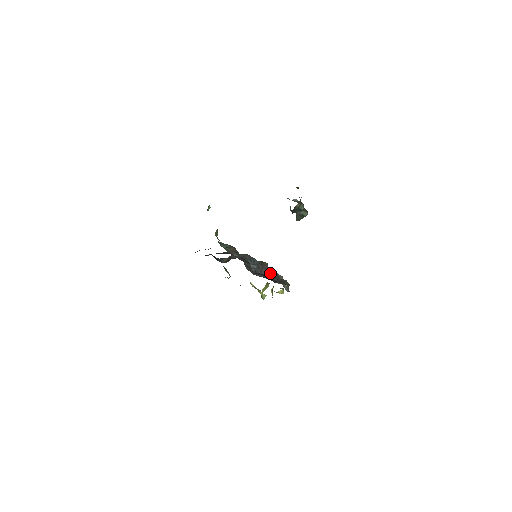
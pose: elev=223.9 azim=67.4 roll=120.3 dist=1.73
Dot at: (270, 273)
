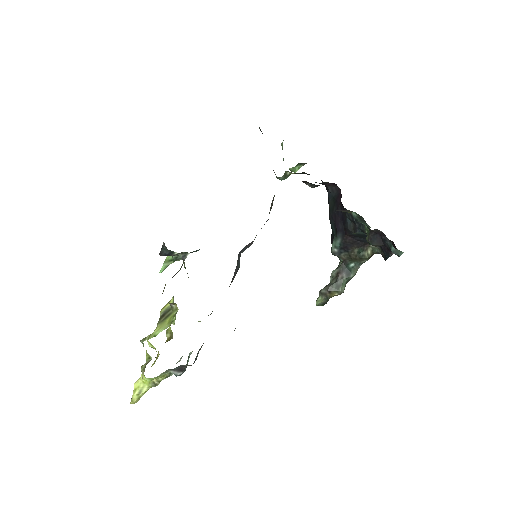
Dot at: occluded
